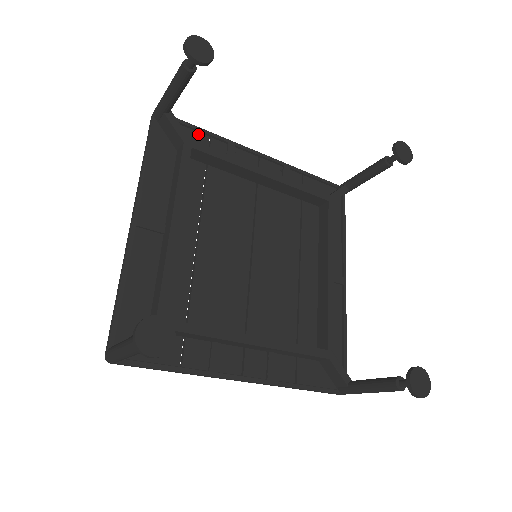
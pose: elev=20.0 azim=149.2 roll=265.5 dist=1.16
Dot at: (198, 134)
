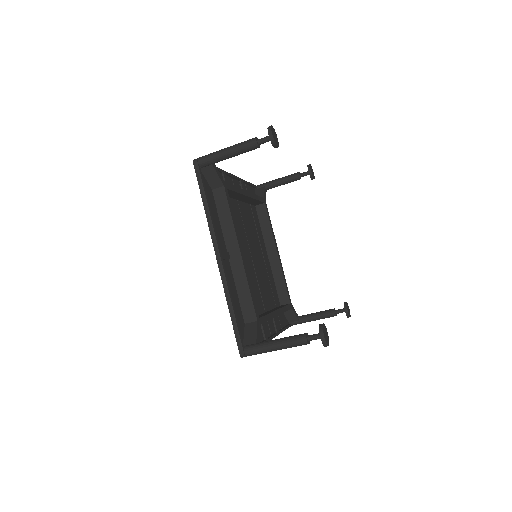
Dot at: occluded
